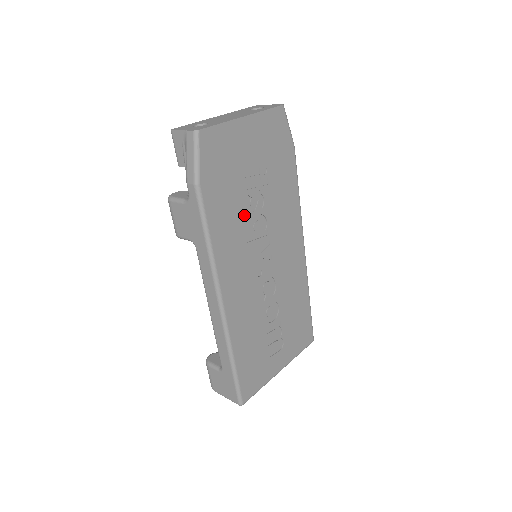
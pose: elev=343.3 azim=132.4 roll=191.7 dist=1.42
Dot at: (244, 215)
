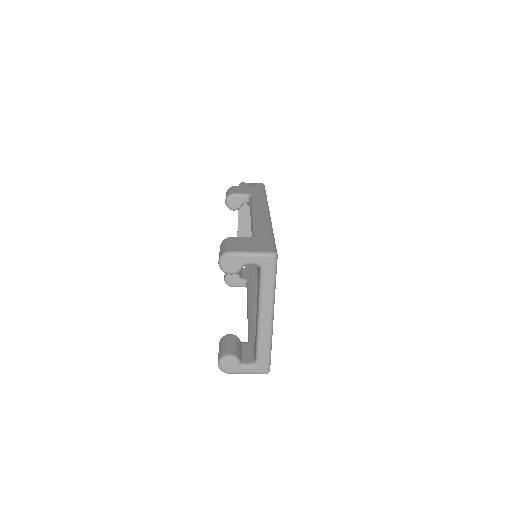
Dot at: occluded
